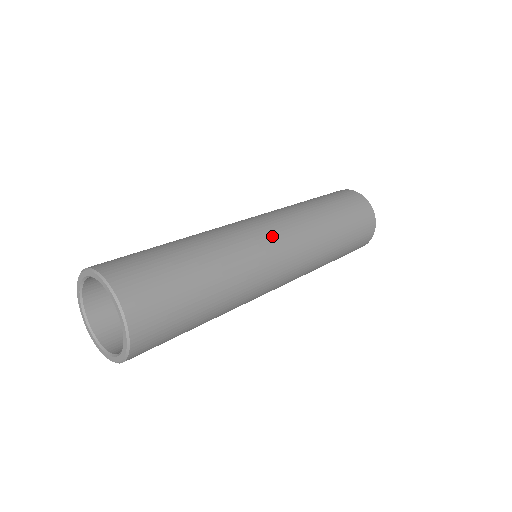
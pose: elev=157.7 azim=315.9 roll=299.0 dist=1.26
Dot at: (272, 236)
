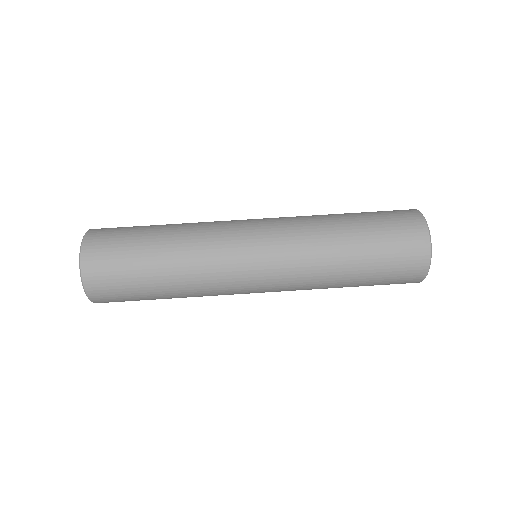
Dot at: (251, 240)
